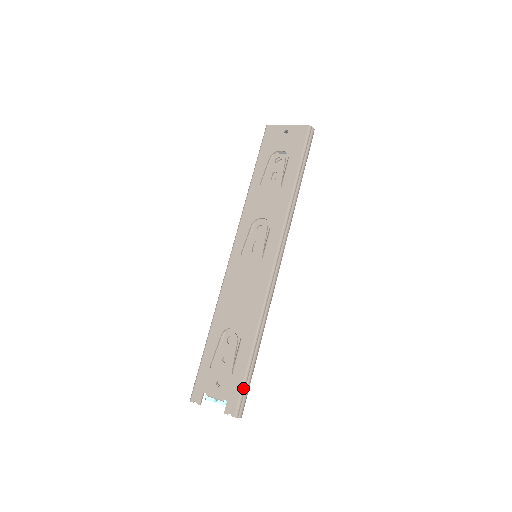
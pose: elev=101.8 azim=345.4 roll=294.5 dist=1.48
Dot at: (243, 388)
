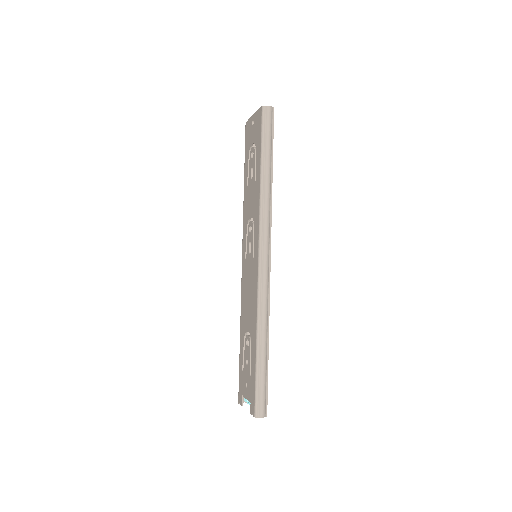
Dot at: (256, 389)
